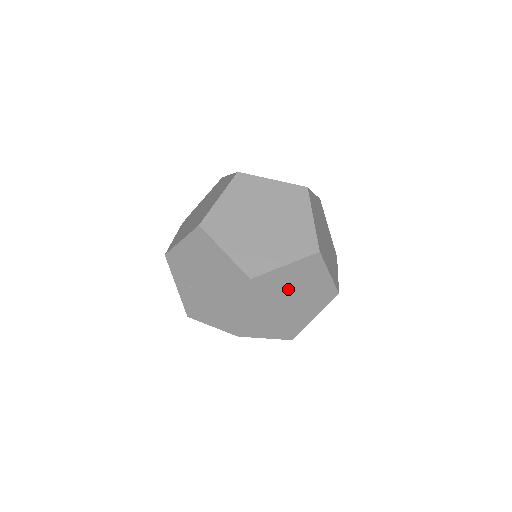
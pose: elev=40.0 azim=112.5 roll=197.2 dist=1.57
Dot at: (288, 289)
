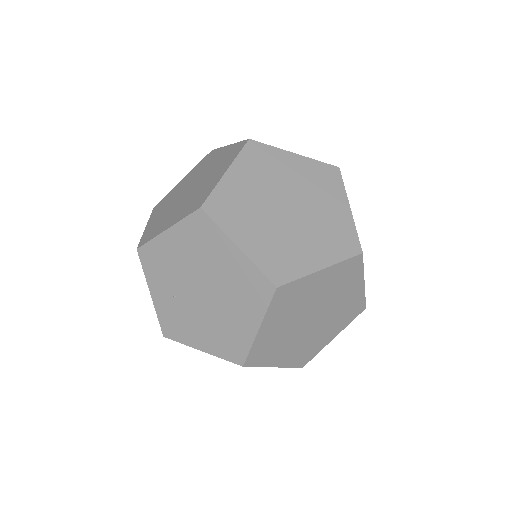
Dot at: (316, 302)
